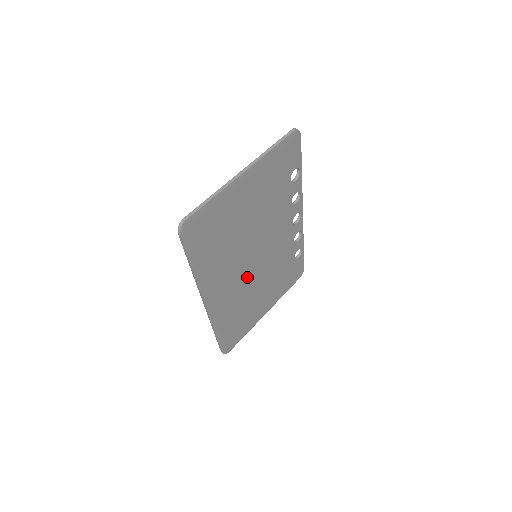
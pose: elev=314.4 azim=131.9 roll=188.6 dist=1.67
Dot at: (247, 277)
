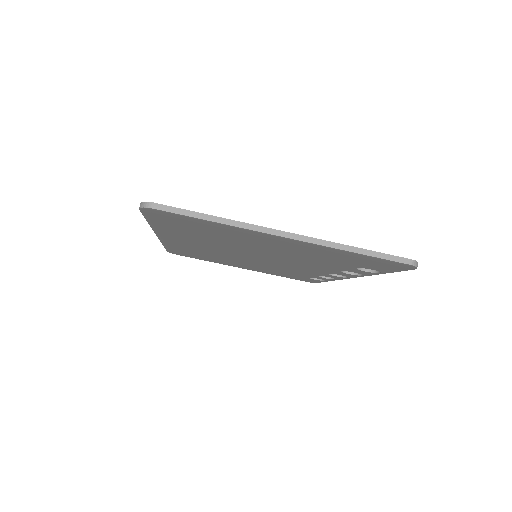
Dot at: (231, 255)
